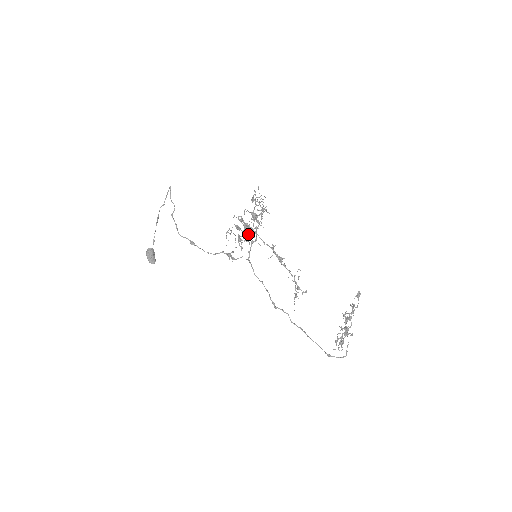
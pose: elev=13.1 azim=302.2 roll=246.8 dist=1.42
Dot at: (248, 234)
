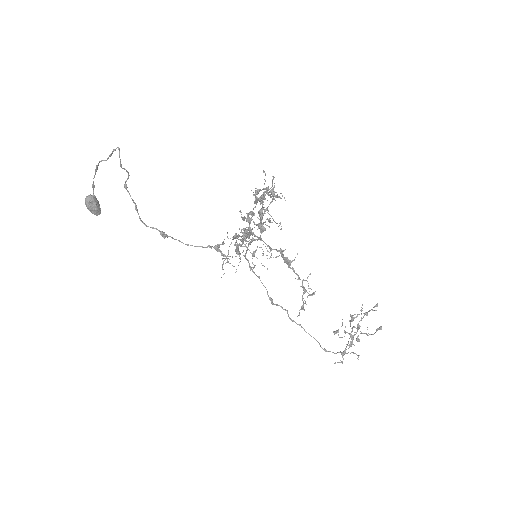
Dot at: (254, 266)
